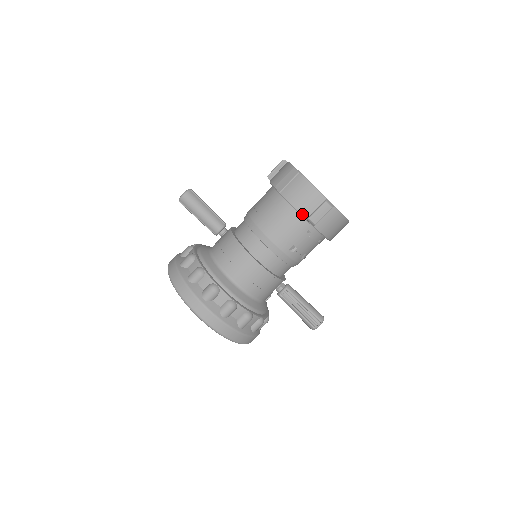
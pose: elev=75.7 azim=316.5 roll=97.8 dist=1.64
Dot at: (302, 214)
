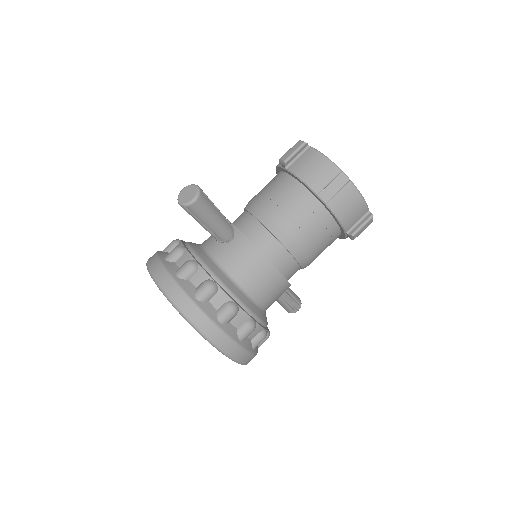
Dot at: (345, 229)
